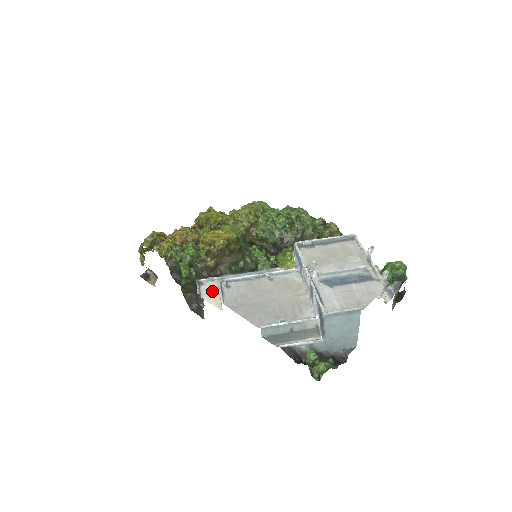
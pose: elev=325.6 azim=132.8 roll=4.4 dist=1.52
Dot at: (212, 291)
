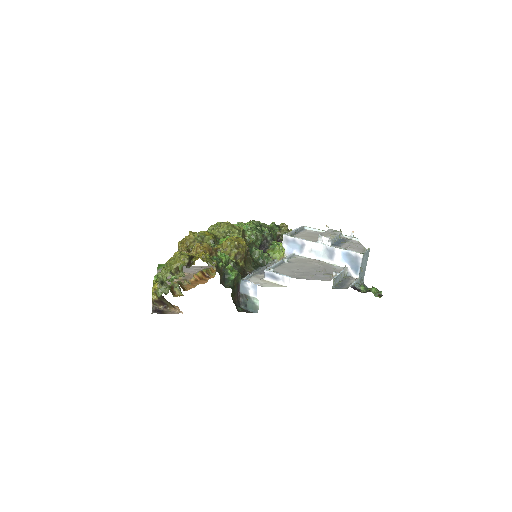
Dot at: (262, 282)
